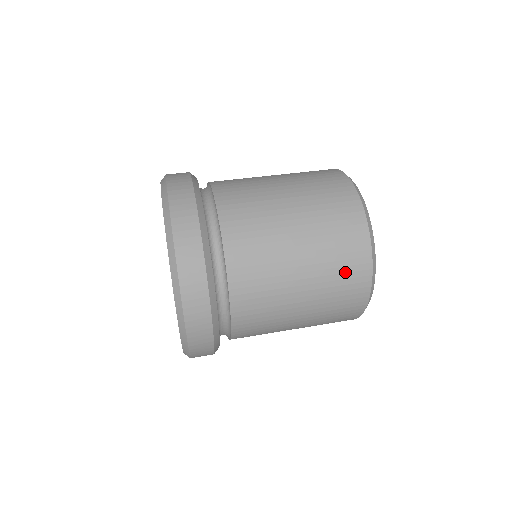
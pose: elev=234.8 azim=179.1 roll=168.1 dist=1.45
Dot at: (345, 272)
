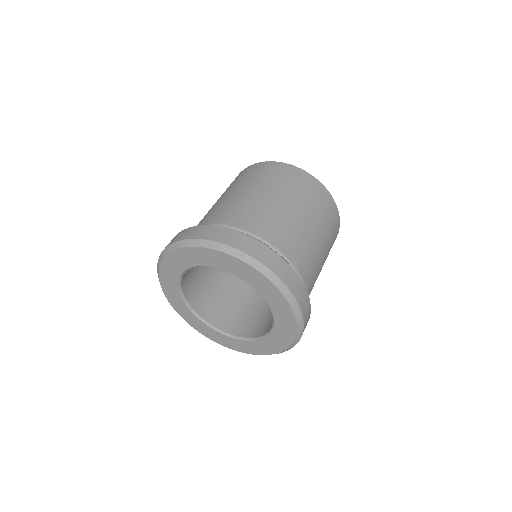
Dot at: (278, 175)
